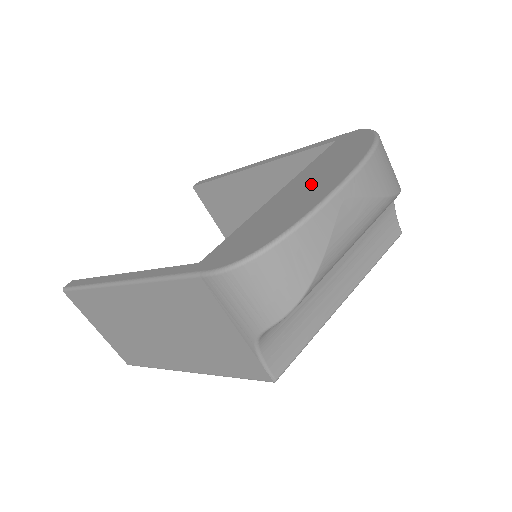
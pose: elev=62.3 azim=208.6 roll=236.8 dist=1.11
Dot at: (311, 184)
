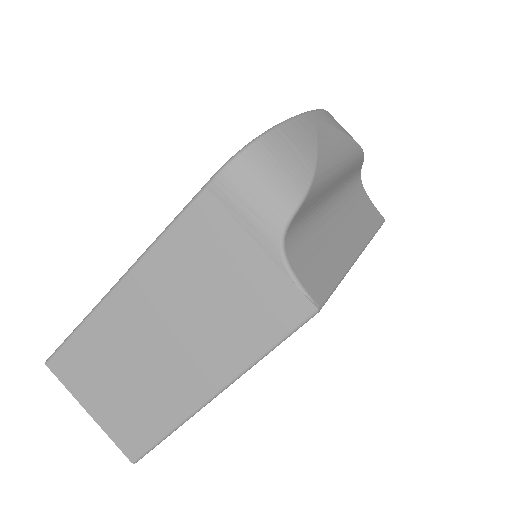
Dot at: occluded
